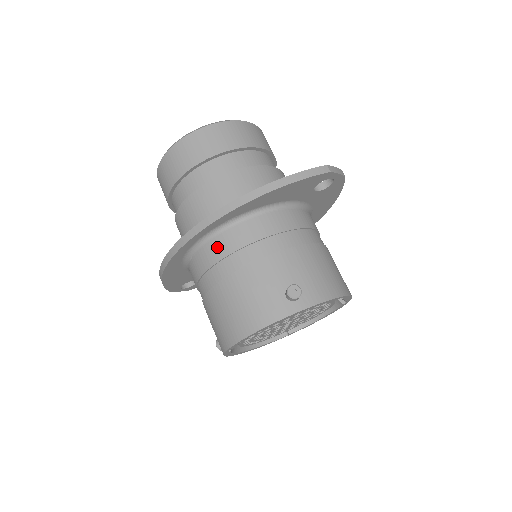
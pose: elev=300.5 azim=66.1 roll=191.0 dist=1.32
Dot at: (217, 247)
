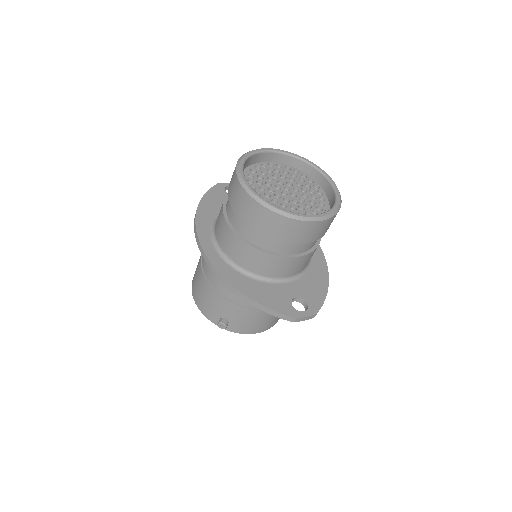
Dot at: occluded
